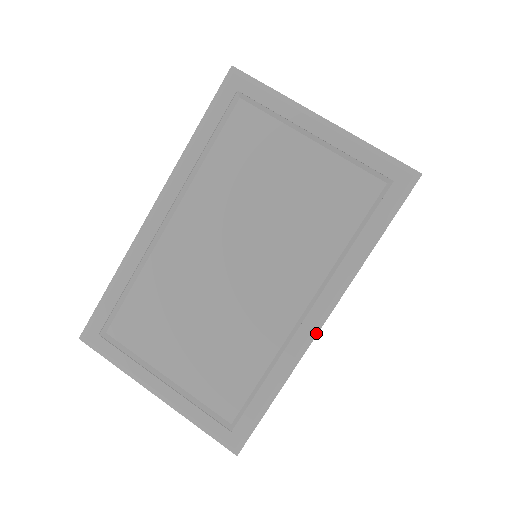
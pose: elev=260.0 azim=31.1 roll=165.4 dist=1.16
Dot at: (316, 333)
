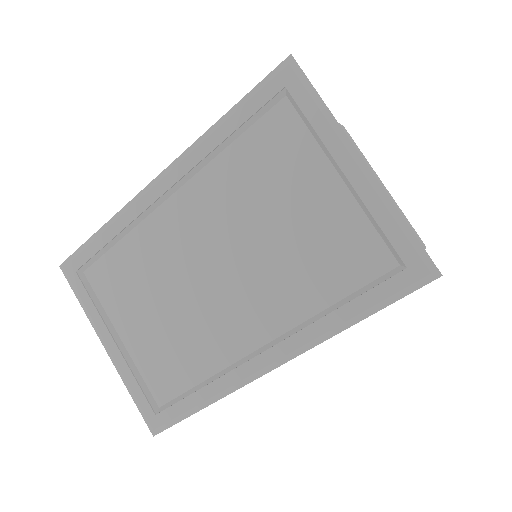
Dot at: (262, 374)
